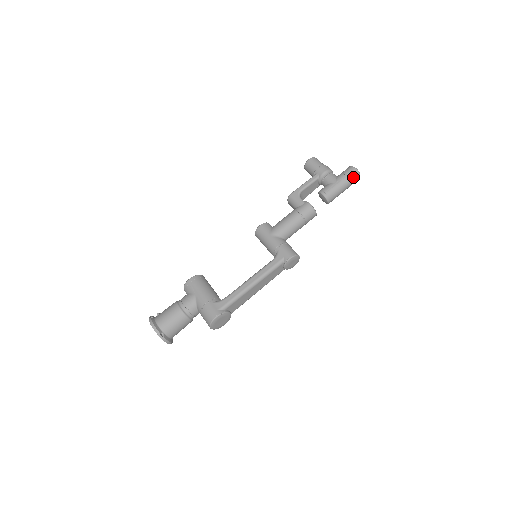
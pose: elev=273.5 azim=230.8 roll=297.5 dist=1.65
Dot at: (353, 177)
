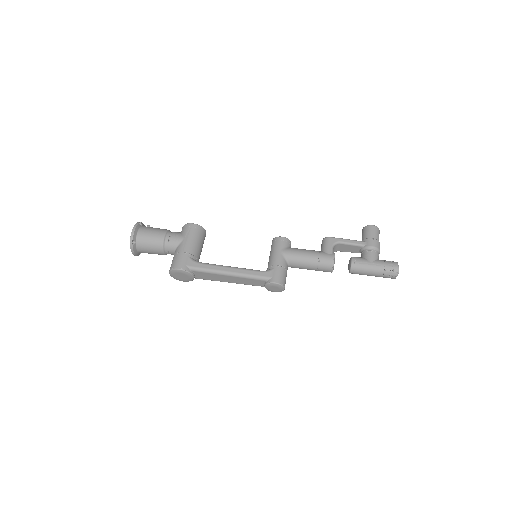
Dot at: (389, 272)
